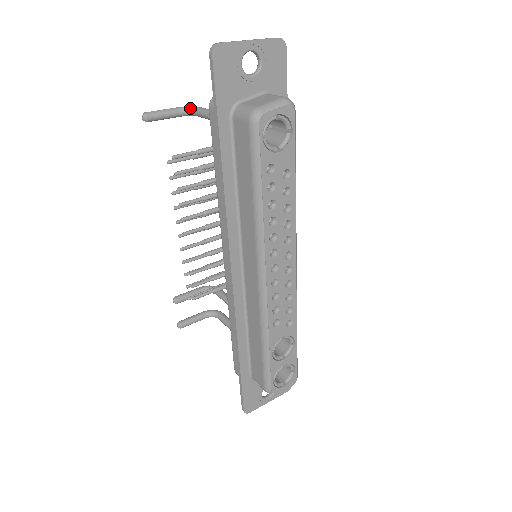
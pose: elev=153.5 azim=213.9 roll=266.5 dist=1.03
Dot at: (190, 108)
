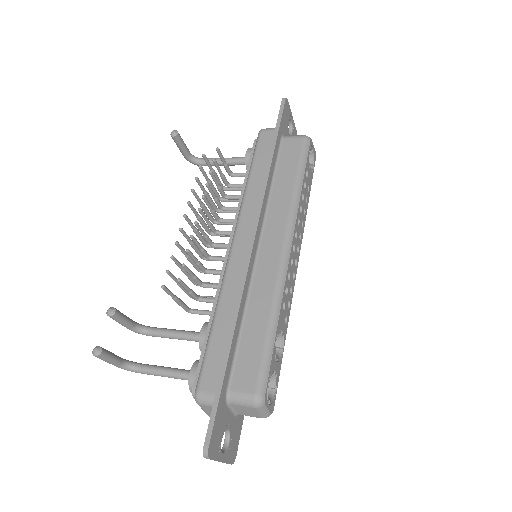
Dot at: (197, 157)
